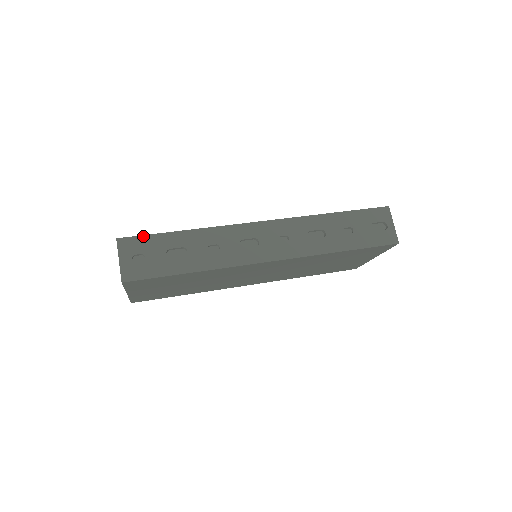
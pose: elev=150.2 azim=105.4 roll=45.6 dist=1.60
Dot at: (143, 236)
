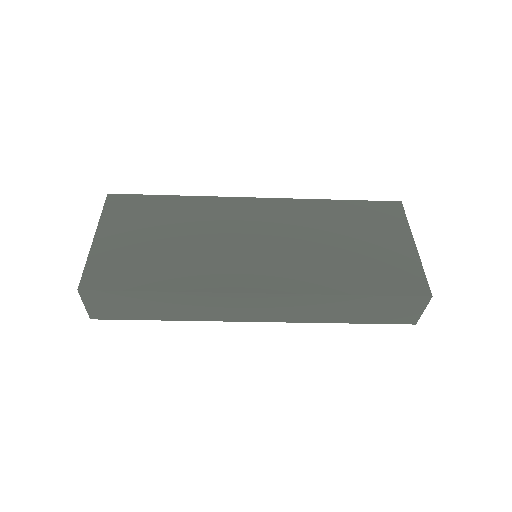
Dot at: occluded
